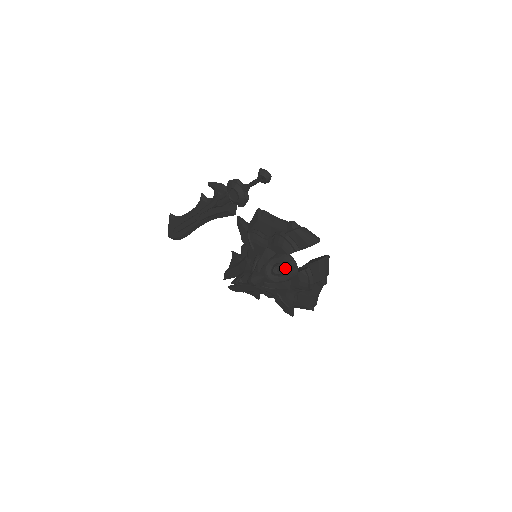
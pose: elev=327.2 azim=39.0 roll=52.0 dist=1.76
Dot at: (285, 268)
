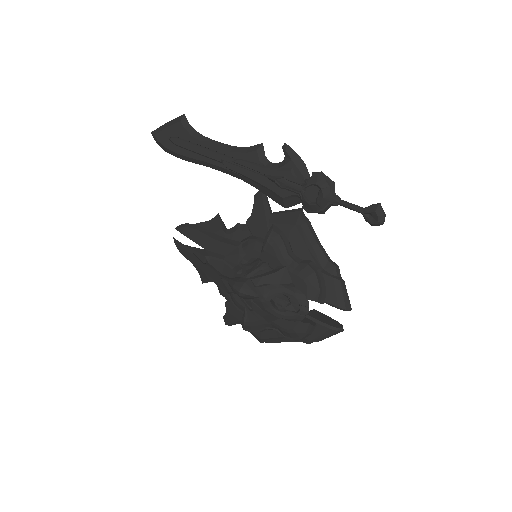
Dot at: (289, 305)
